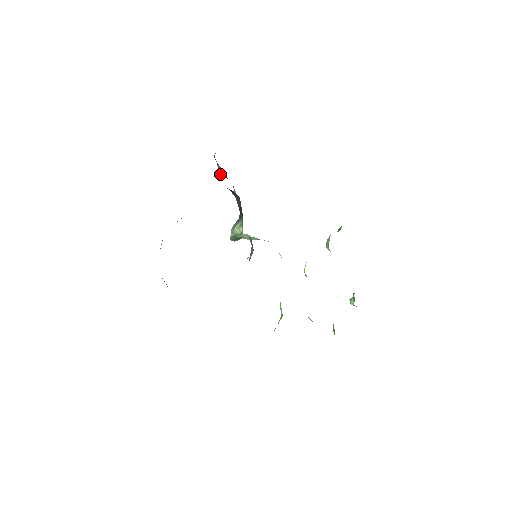
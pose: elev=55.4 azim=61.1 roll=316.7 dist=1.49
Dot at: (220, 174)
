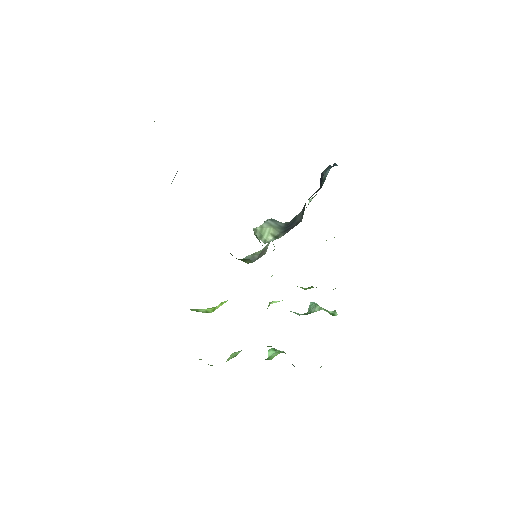
Dot at: (322, 173)
